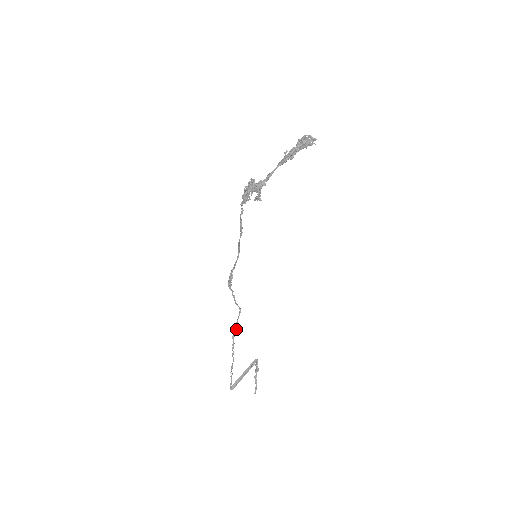
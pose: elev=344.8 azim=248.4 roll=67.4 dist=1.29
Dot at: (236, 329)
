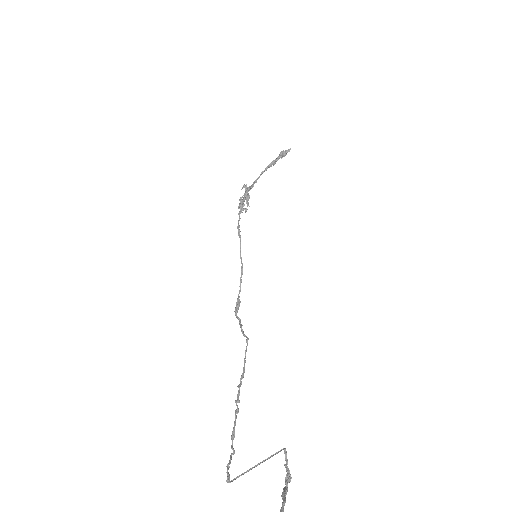
Dot at: occluded
